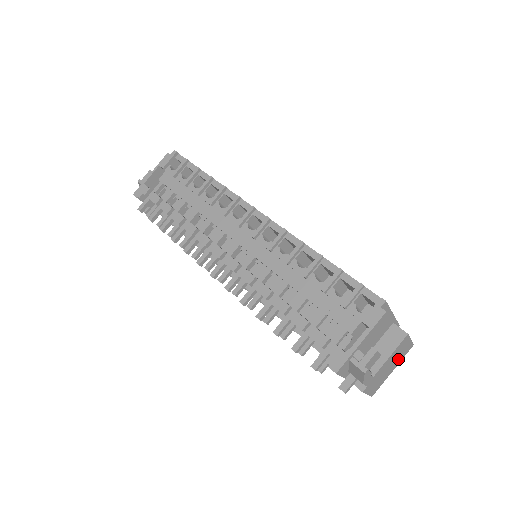
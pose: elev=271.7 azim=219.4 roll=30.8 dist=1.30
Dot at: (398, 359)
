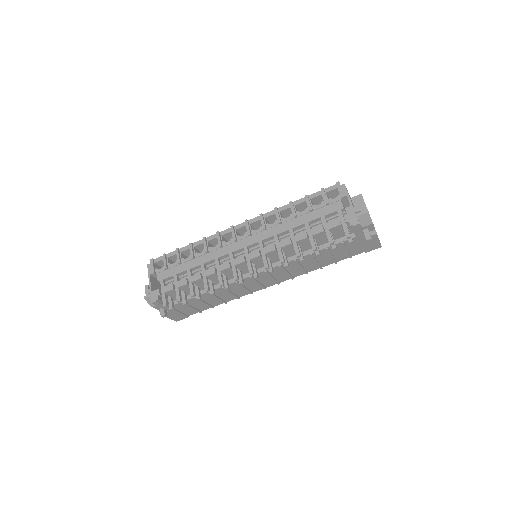
Dot at: occluded
